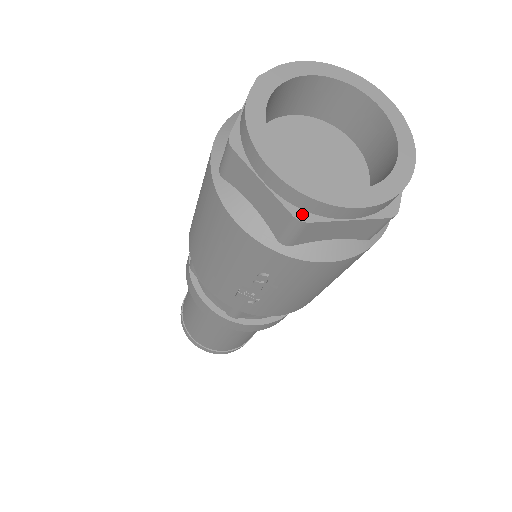
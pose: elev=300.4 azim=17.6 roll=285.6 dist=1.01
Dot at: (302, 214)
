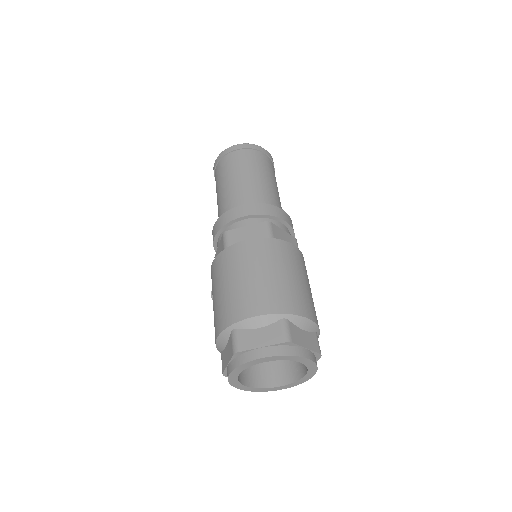
Dot at: (226, 374)
